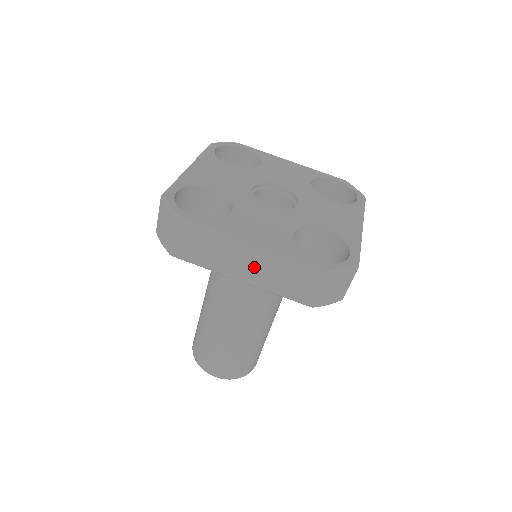
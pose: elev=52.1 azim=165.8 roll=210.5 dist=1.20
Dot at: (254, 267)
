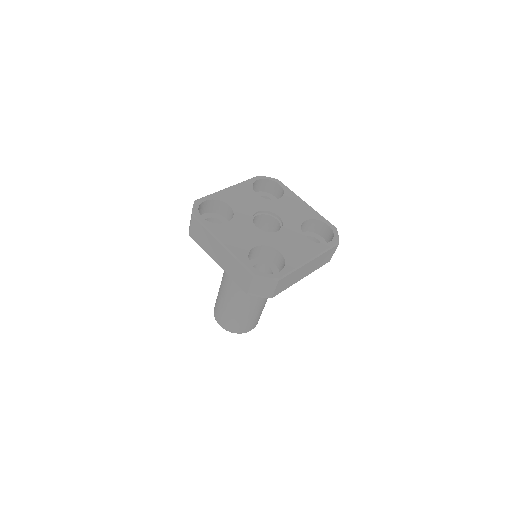
Dot at: (222, 257)
